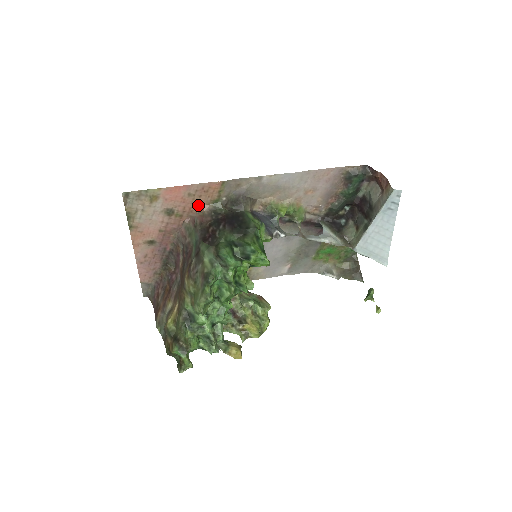
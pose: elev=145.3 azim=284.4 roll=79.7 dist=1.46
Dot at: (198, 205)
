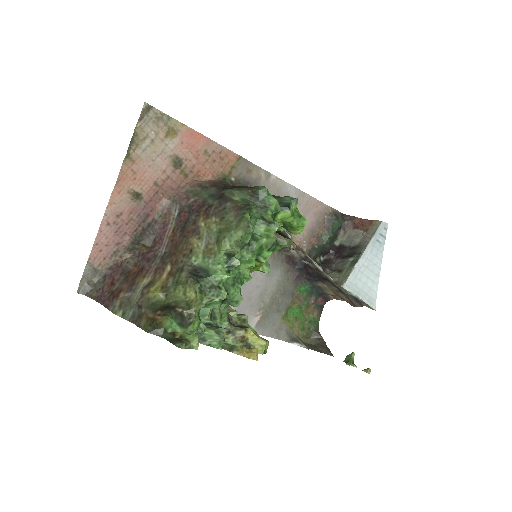
Dot at: (208, 171)
